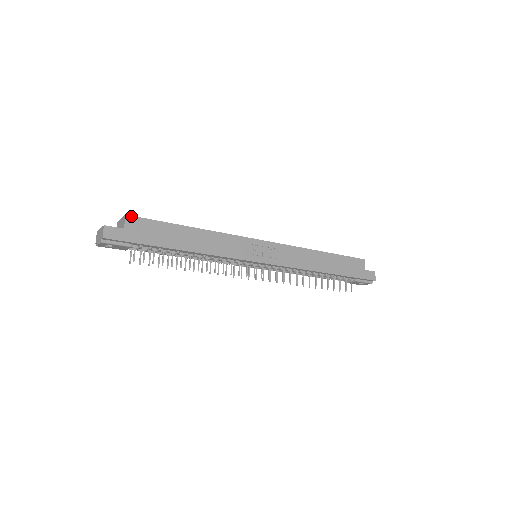
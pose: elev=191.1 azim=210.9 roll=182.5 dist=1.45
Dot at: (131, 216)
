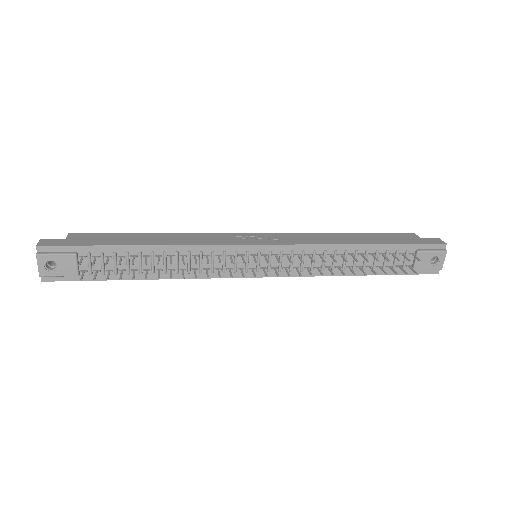
Dot at: (75, 233)
